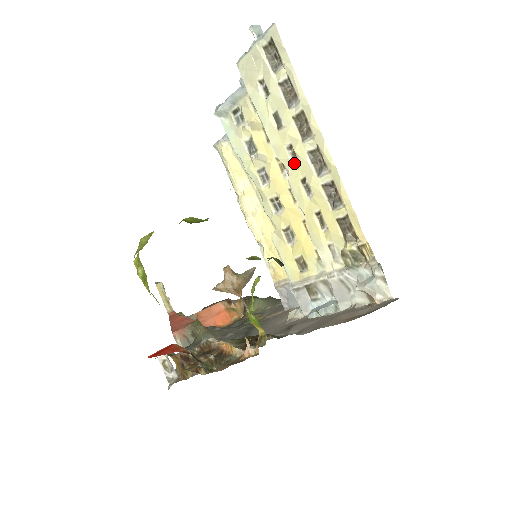
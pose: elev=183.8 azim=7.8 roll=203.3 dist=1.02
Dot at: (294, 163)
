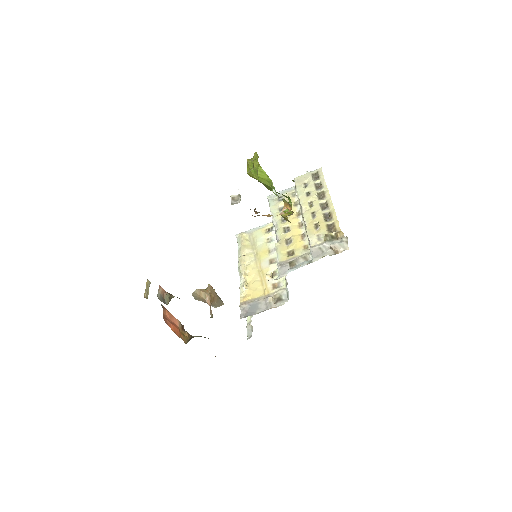
Dot at: (310, 207)
